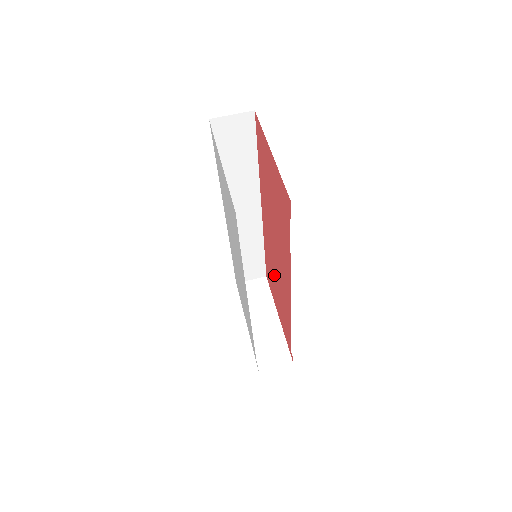
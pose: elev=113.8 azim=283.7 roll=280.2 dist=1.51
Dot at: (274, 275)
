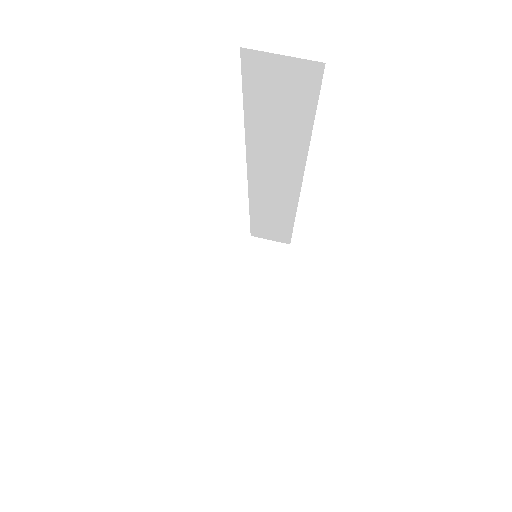
Dot at: occluded
